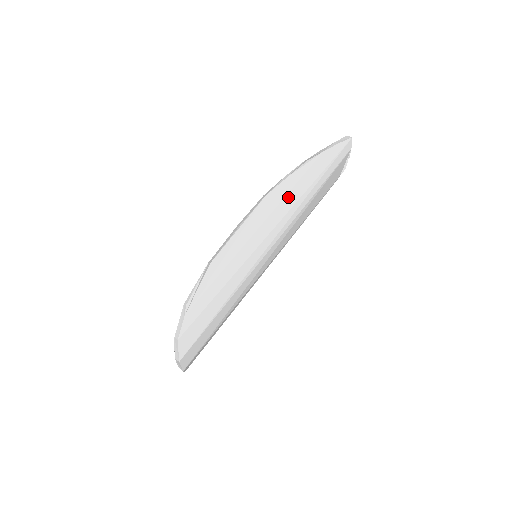
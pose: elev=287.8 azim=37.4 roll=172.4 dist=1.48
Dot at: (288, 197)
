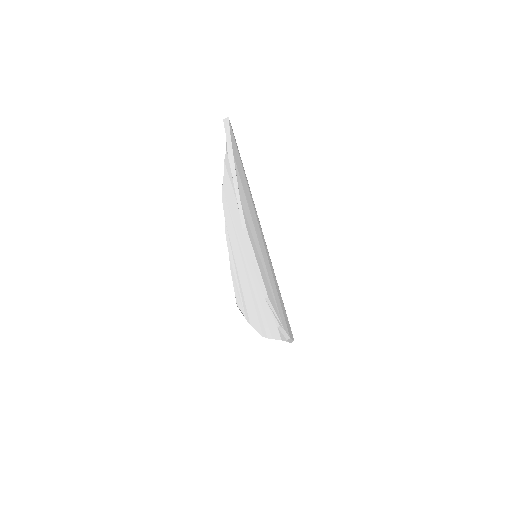
Dot at: (250, 210)
